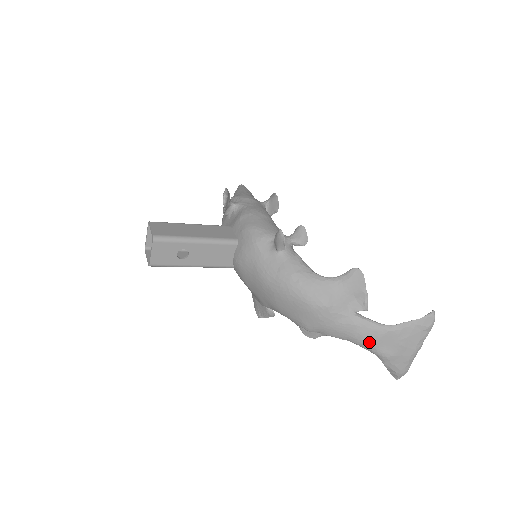
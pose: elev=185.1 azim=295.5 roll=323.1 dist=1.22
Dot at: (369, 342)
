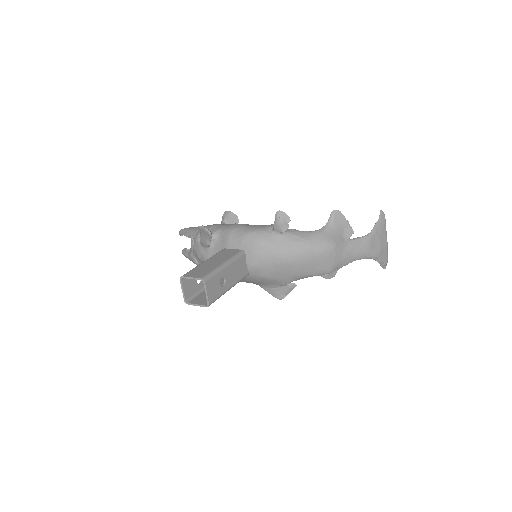
Dot at: (366, 252)
